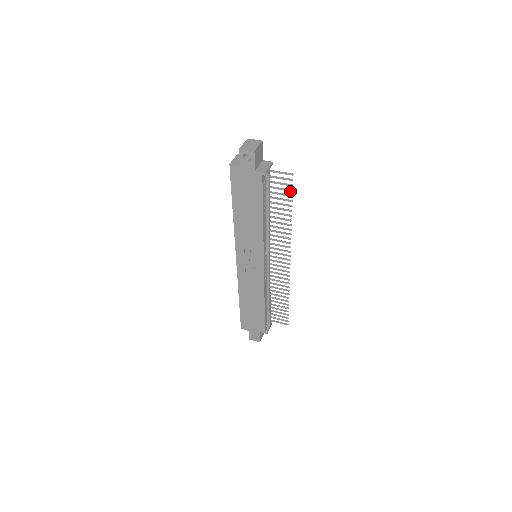
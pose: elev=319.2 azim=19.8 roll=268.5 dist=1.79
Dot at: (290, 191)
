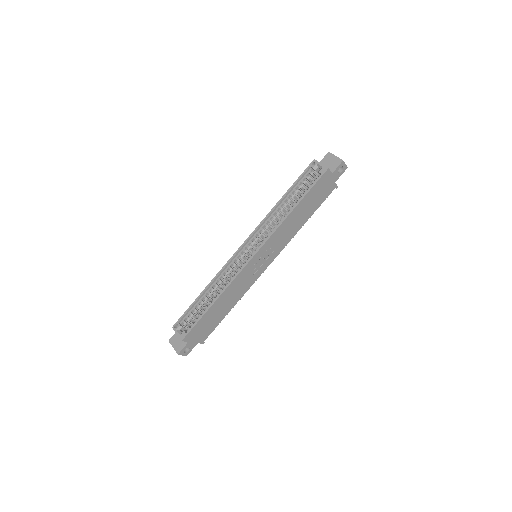
Dot at: (320, 205)
